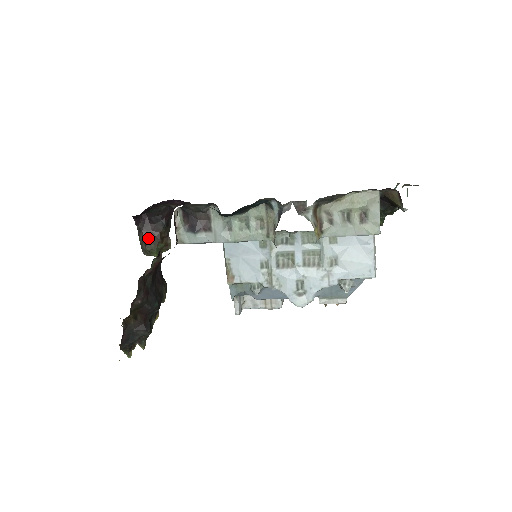
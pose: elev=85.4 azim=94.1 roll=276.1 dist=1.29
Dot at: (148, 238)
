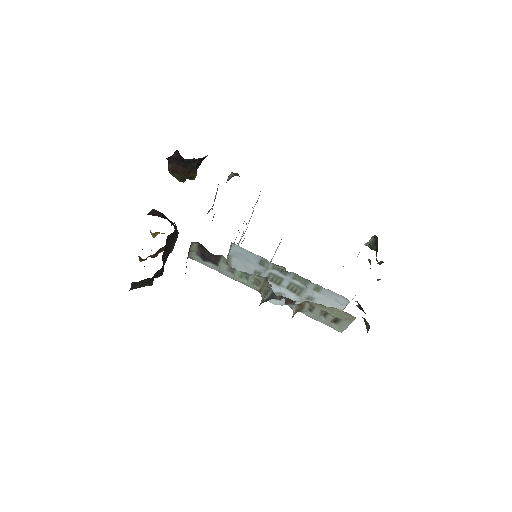
Dot at: (176, 171)
